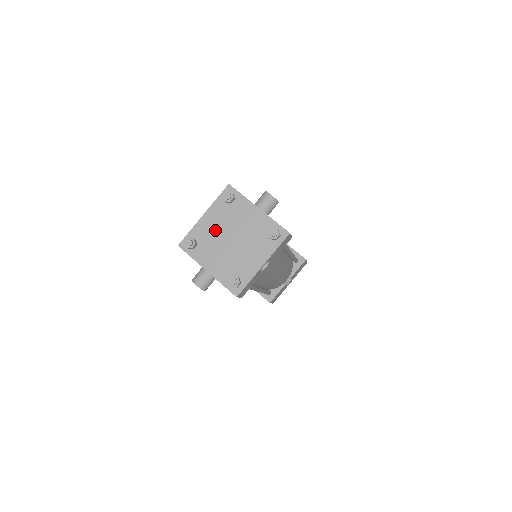
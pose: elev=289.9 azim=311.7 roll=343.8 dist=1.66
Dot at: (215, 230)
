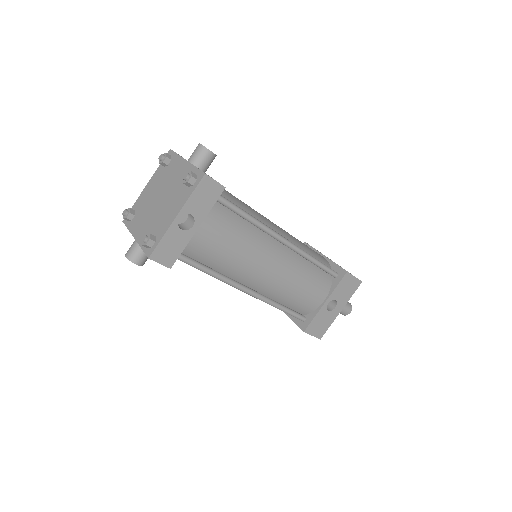
Dot at: (150, 196)
